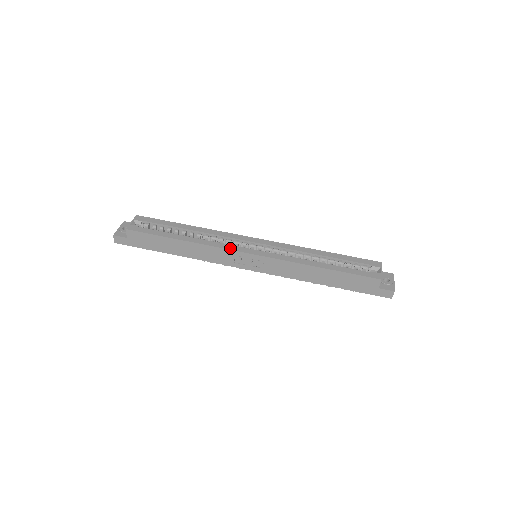
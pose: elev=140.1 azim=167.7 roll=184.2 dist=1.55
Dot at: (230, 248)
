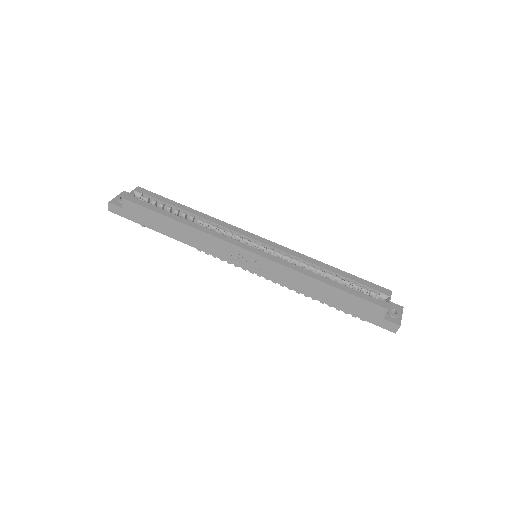
Dot at: (229, 241)
